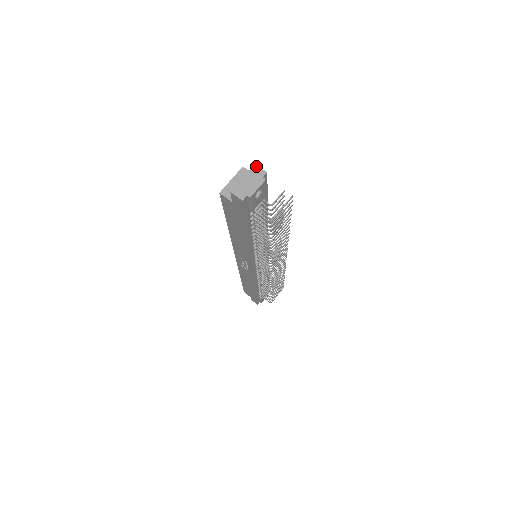
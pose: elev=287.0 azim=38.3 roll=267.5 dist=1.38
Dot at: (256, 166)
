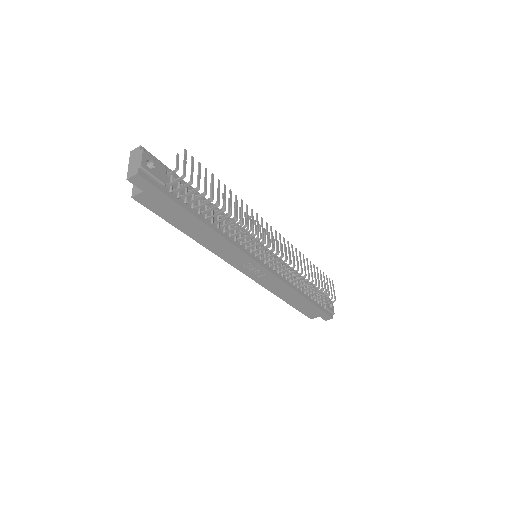
Dot at: (132, 151)
